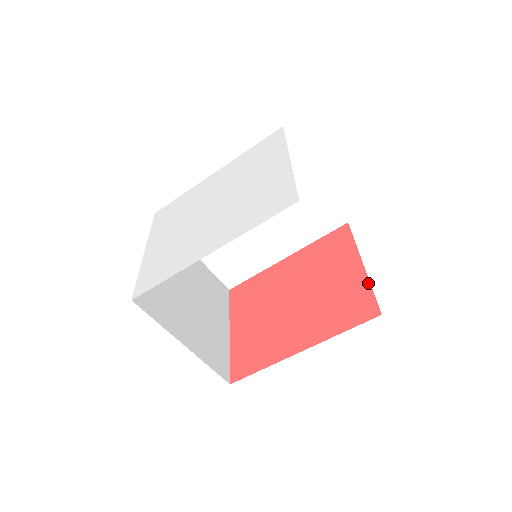
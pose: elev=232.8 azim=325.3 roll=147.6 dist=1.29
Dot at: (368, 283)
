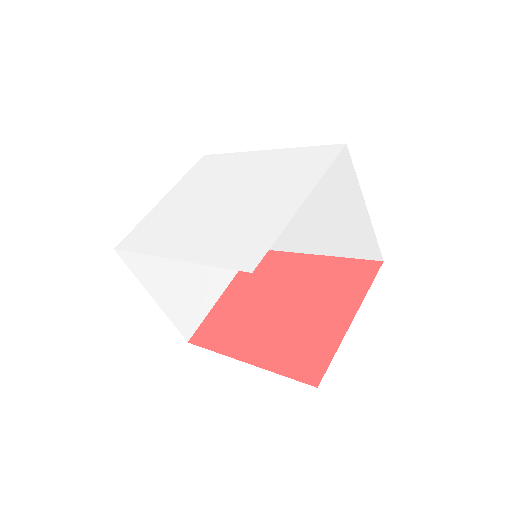
Dot at: (337, 345)
